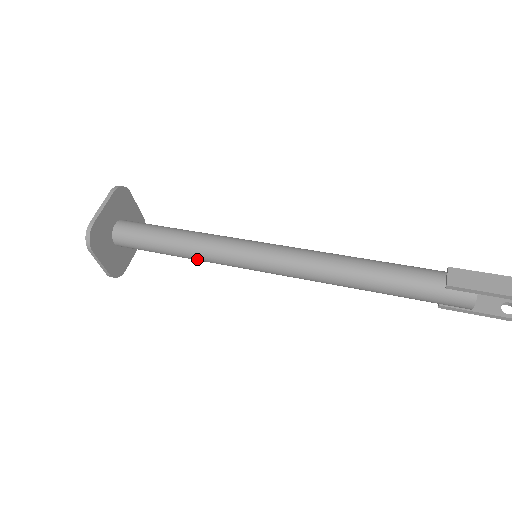
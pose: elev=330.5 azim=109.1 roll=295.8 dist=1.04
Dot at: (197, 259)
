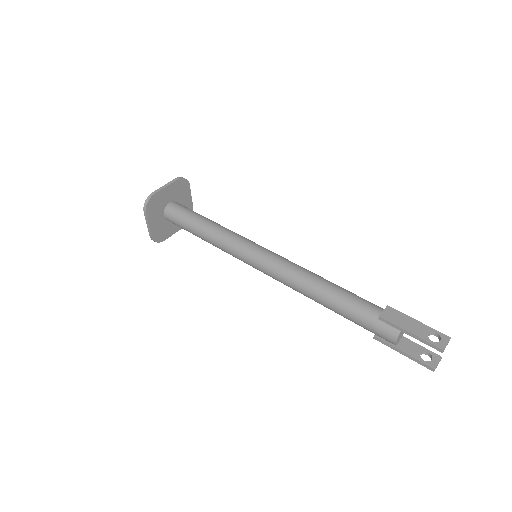
Dot at: (214, 245)
